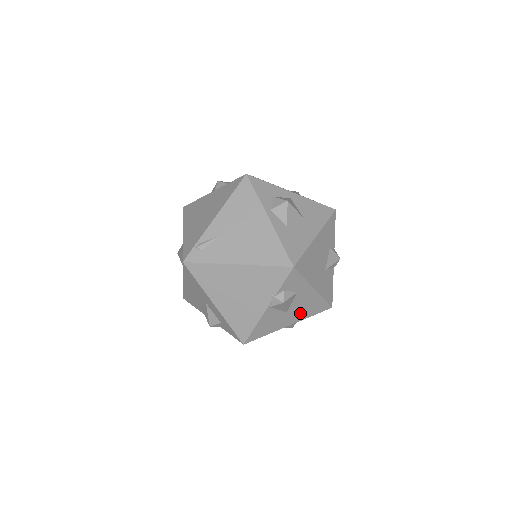
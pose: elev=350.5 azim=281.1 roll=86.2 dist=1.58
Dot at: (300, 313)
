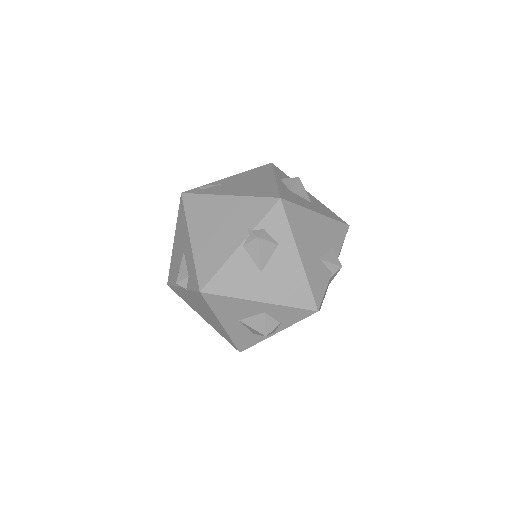
Dot at: (277, 288)
